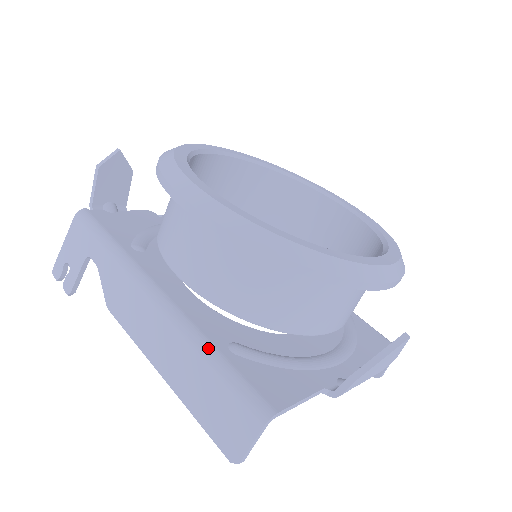
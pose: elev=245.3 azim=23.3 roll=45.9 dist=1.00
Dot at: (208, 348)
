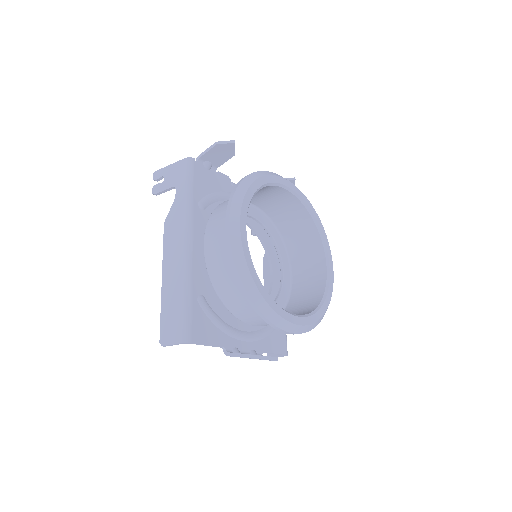
Dot at: (189, 291)
